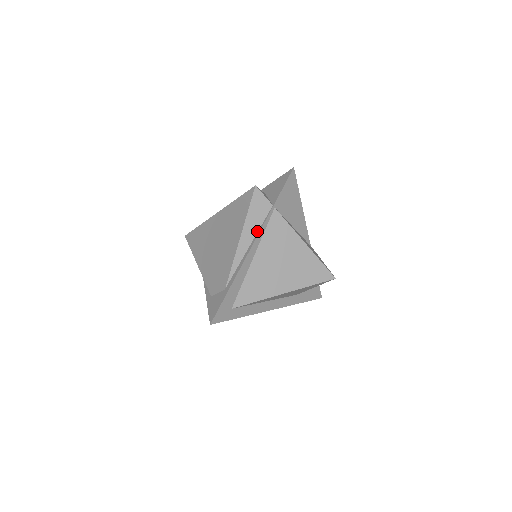
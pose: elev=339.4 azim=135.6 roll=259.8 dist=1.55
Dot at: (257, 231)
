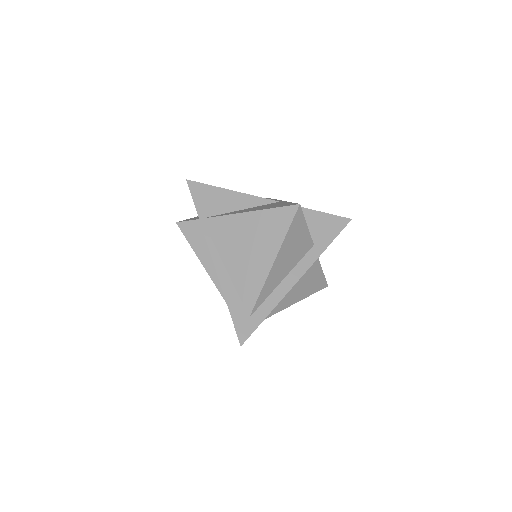
Dot at: (208, 247)
